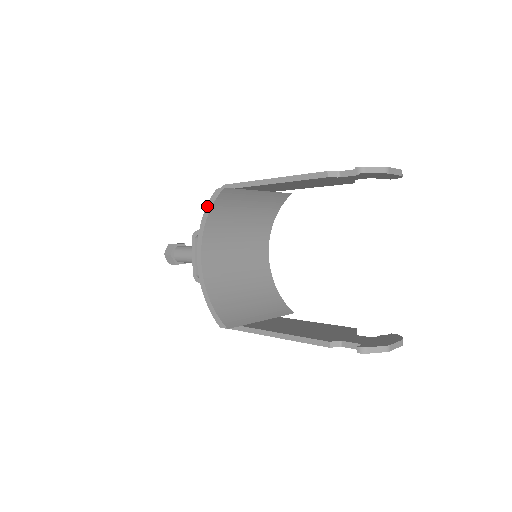
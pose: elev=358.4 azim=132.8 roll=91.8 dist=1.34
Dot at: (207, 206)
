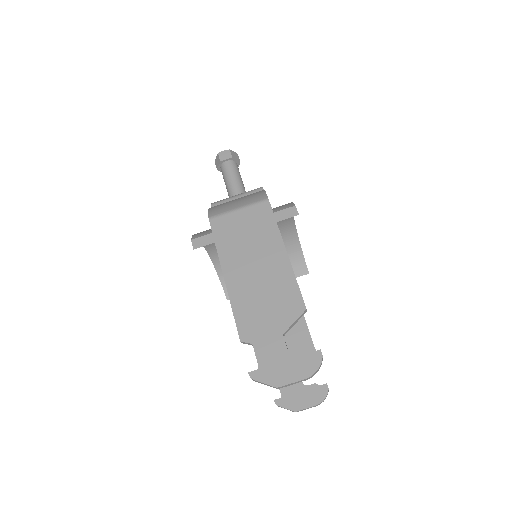
Dot at: occluded
